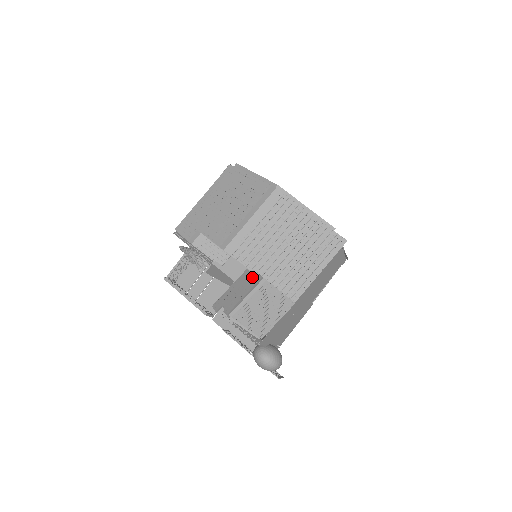
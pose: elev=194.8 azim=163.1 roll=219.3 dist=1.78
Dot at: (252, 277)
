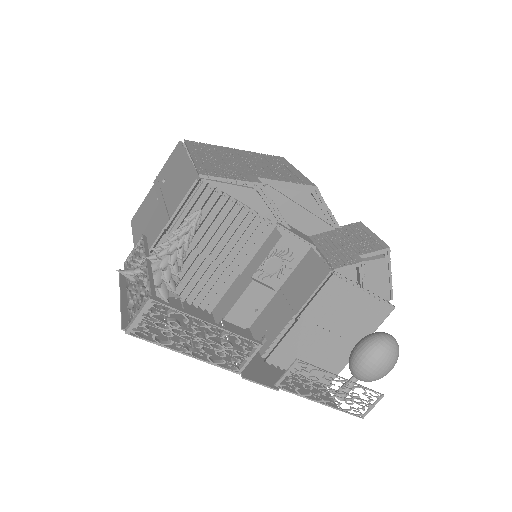
Dot at: (340, 230)
